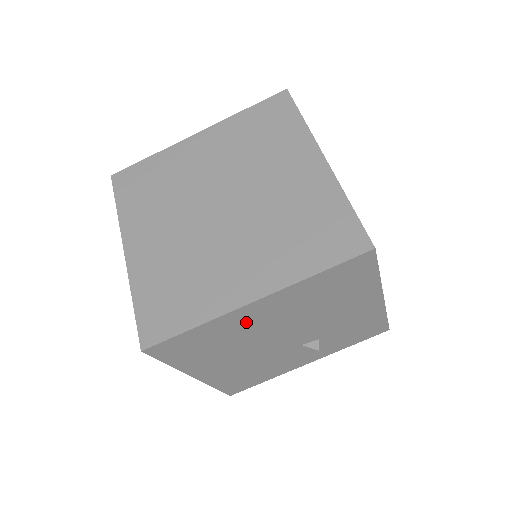
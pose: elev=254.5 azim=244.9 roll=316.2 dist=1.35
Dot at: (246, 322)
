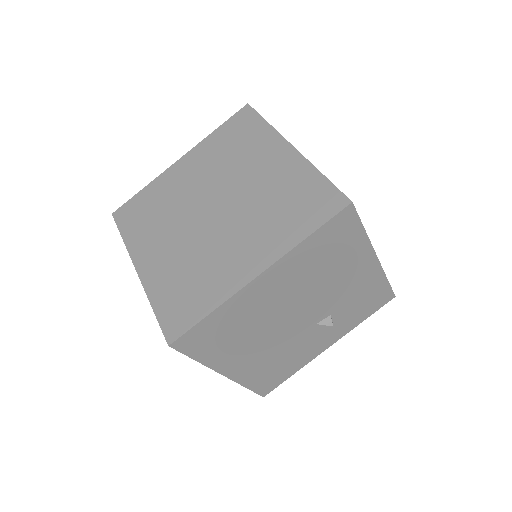
Dot at: (257, 301)
